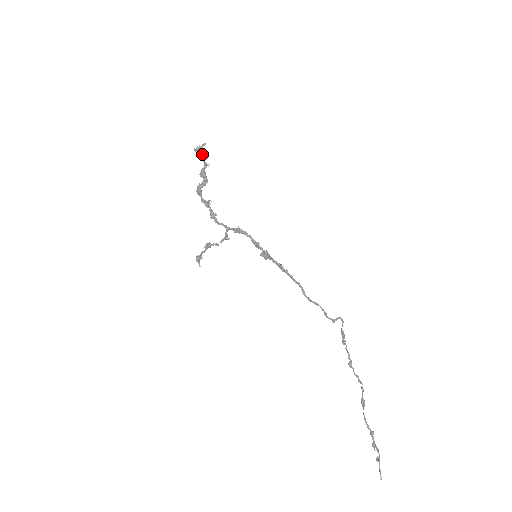
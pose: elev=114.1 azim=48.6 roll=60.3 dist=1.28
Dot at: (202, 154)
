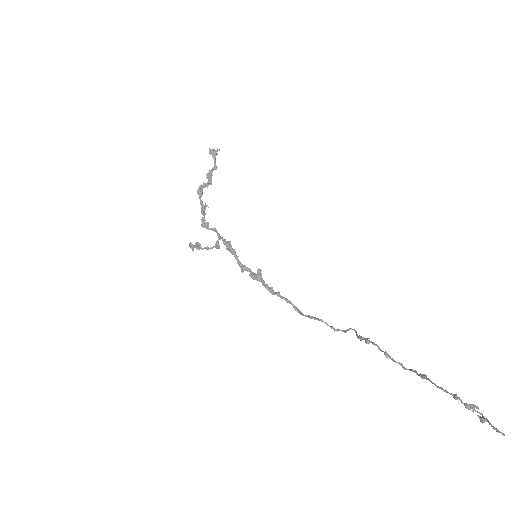
Dot at: (216, 155)
